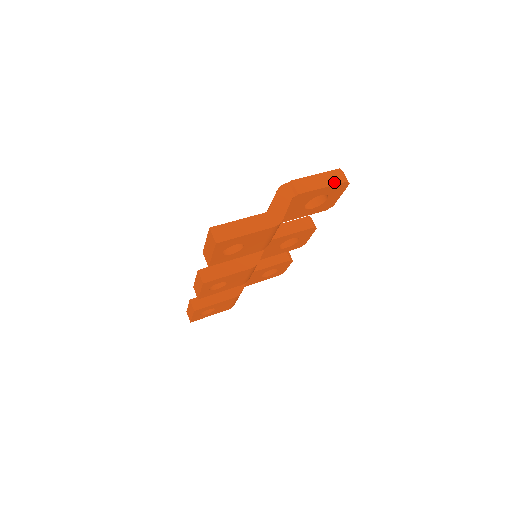
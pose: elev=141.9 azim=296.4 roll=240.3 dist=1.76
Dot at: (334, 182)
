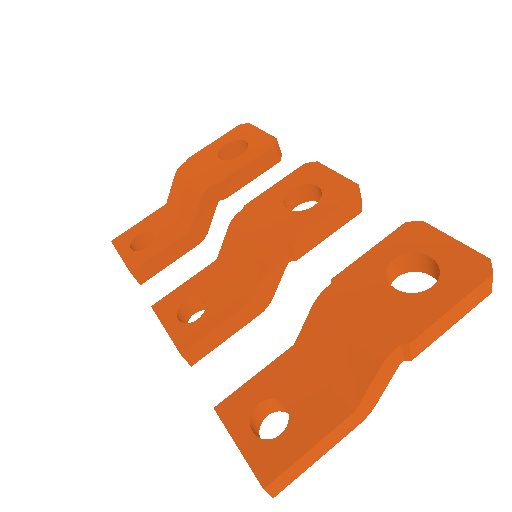
Dot at: (473, 306)
